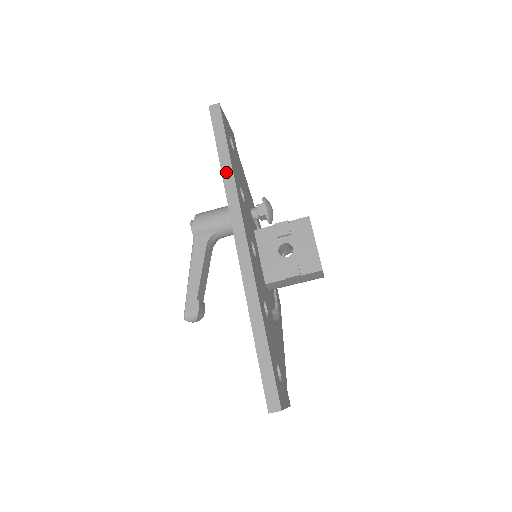
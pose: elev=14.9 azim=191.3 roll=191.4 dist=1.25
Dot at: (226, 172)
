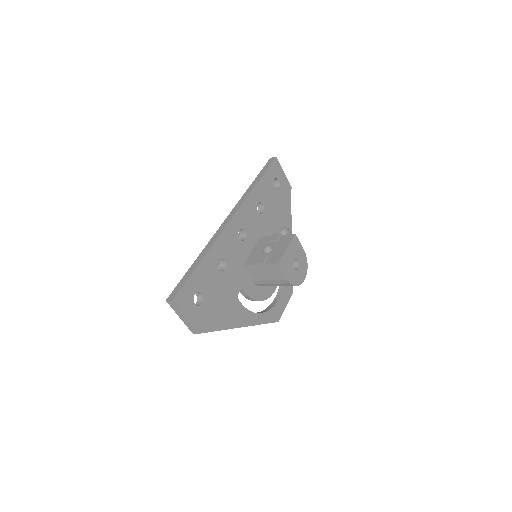
Dot at: (251, 187)
